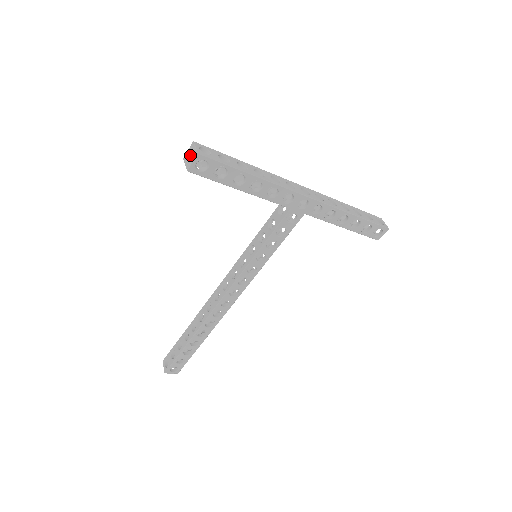
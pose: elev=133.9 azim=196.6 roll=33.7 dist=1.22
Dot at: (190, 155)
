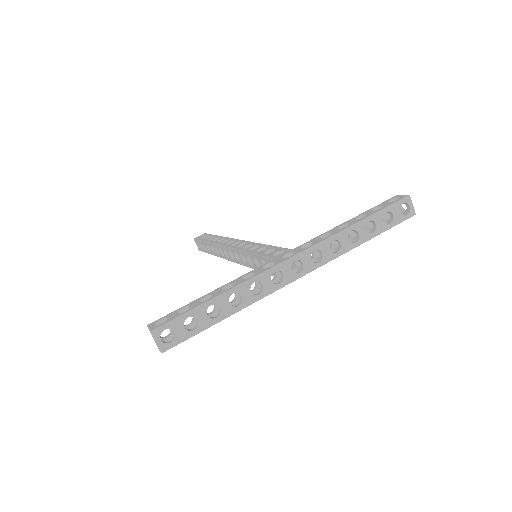
Dot at: occluded
